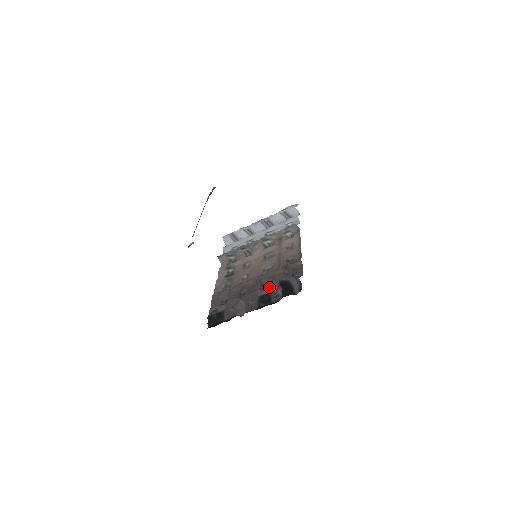
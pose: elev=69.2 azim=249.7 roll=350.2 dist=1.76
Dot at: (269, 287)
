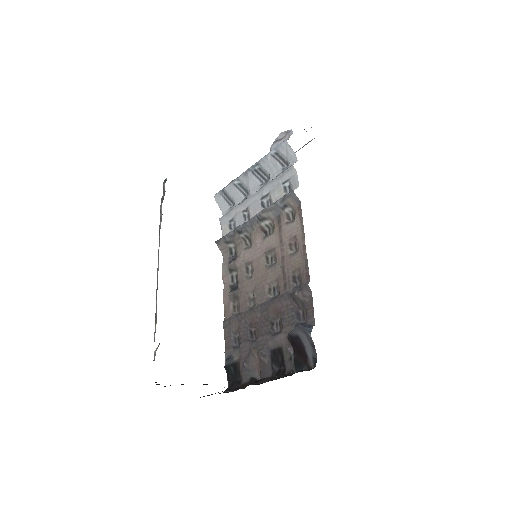
Dot at: (279, 335)
